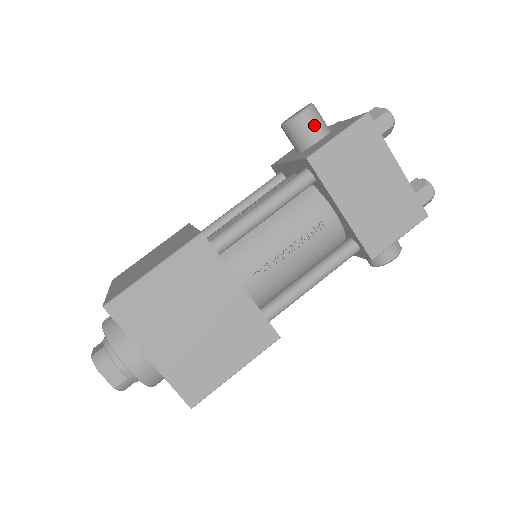
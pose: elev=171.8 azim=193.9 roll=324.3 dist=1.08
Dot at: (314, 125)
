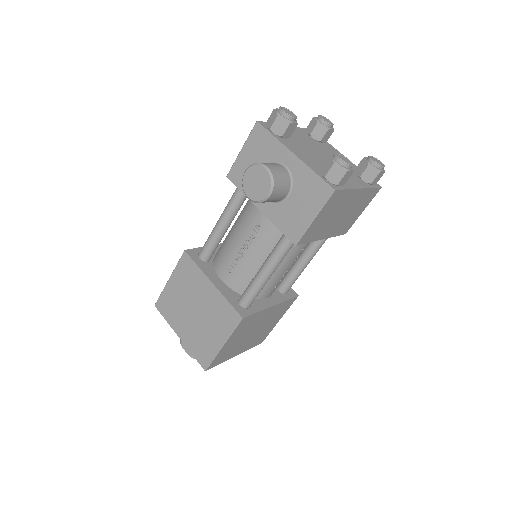
Dot at: (280, 193)
